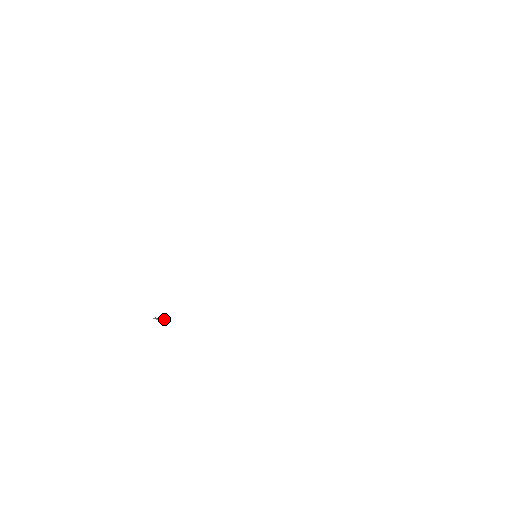
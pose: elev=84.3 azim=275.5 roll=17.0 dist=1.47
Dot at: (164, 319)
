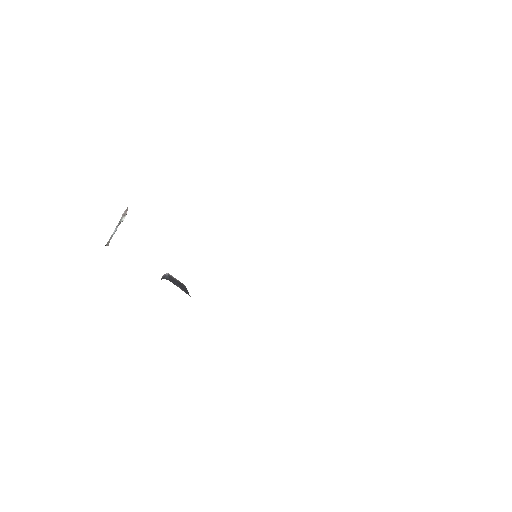
Dot at: (125, 216)
